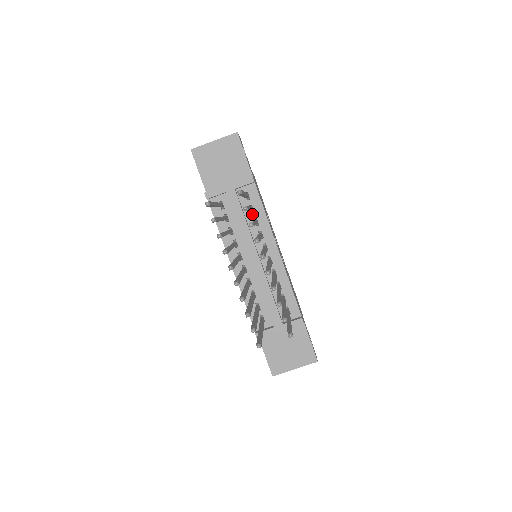
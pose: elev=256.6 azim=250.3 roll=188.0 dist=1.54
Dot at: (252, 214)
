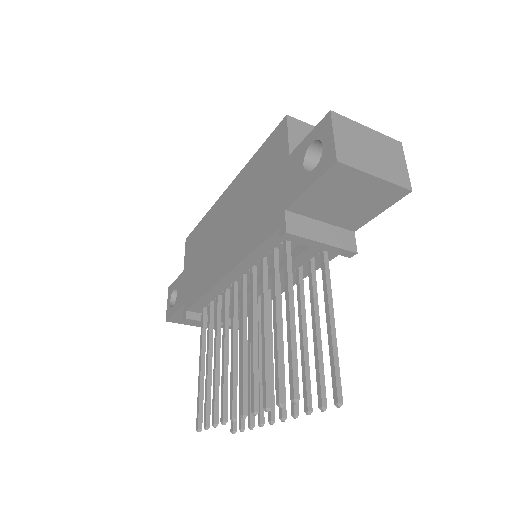
Dot at: (305, 263)
